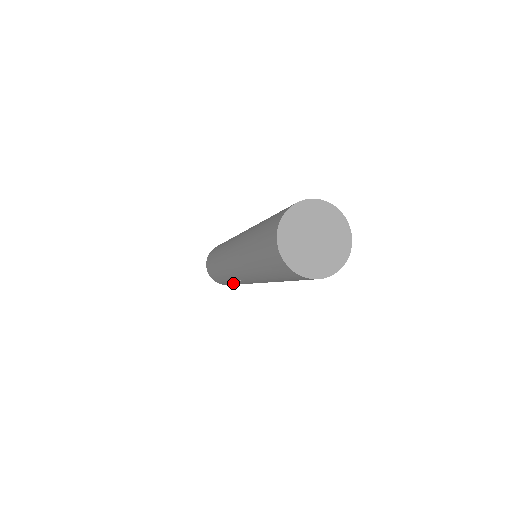
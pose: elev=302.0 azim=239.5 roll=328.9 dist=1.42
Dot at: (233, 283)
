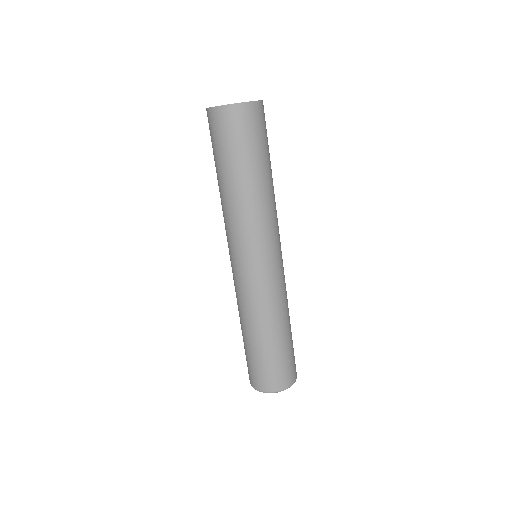
Dot at: (242, 326)
